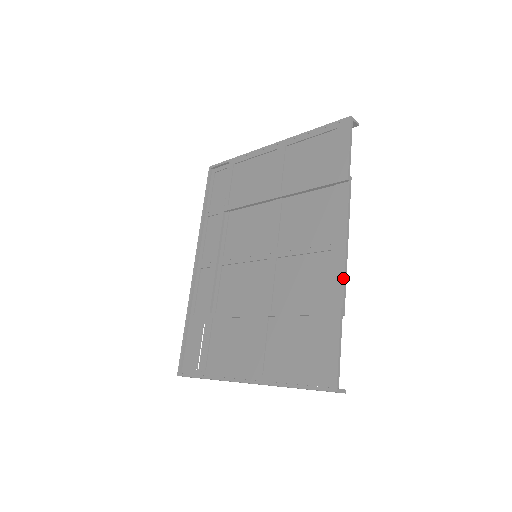
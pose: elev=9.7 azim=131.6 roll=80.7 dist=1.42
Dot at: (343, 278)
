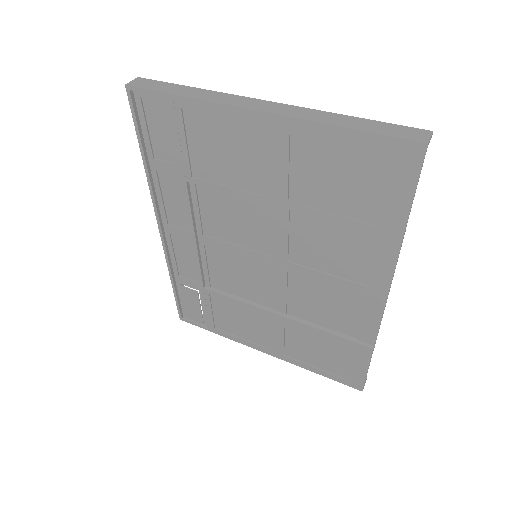
Dot at: (378, 326)
